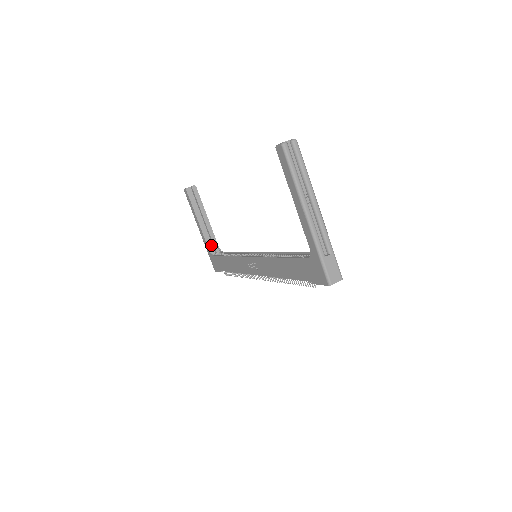
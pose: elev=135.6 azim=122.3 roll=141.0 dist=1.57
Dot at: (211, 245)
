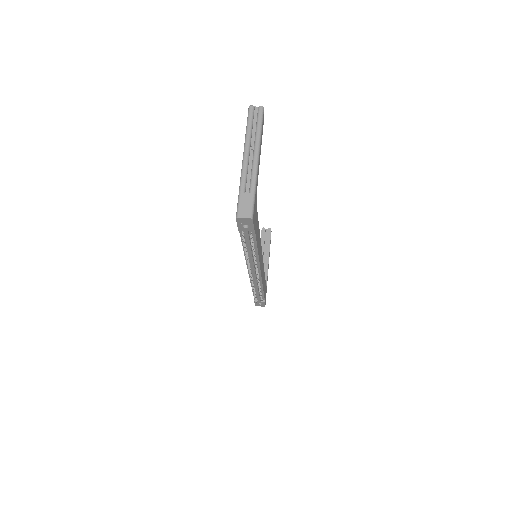
Dot at: occluded
